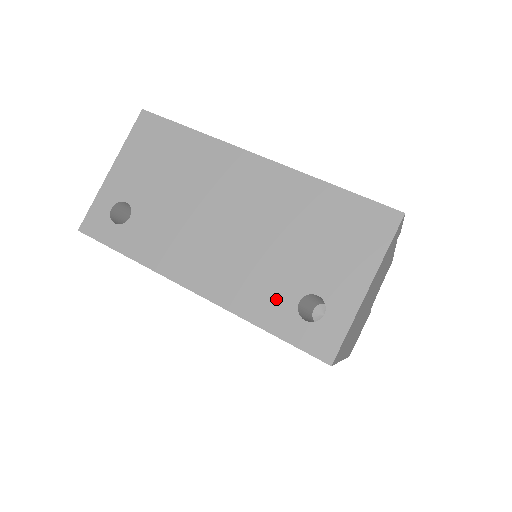
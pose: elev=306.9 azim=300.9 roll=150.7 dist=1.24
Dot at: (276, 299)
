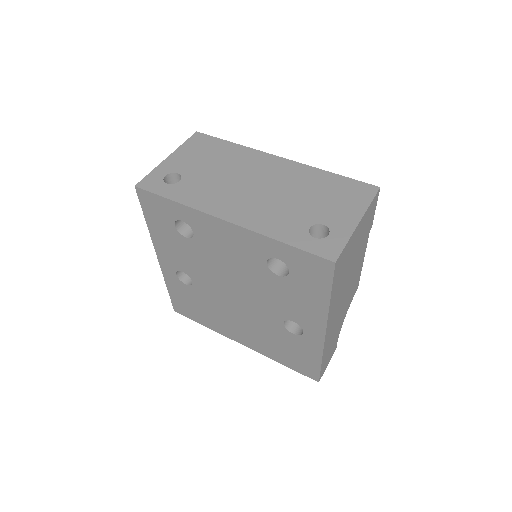
Dot at: (292, 226)
